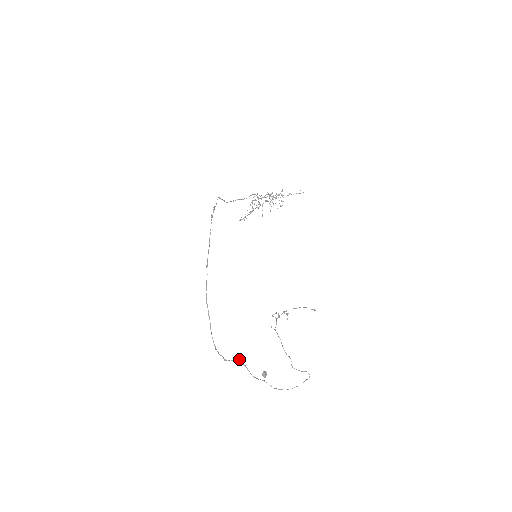
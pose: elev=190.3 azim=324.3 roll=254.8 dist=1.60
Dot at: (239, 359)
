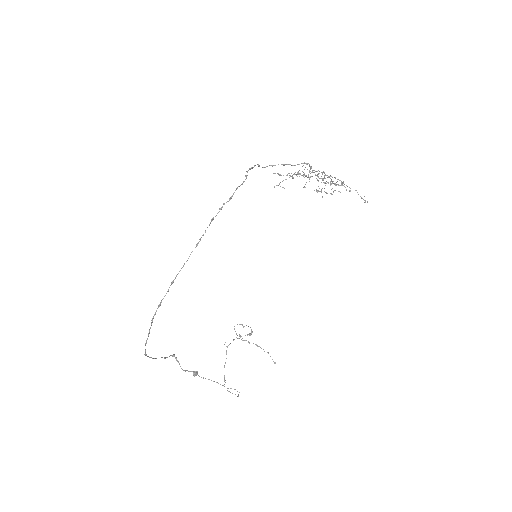
Dot at: (174, 354)
